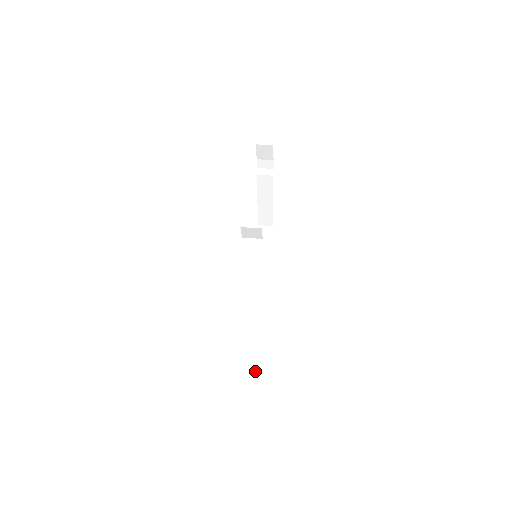
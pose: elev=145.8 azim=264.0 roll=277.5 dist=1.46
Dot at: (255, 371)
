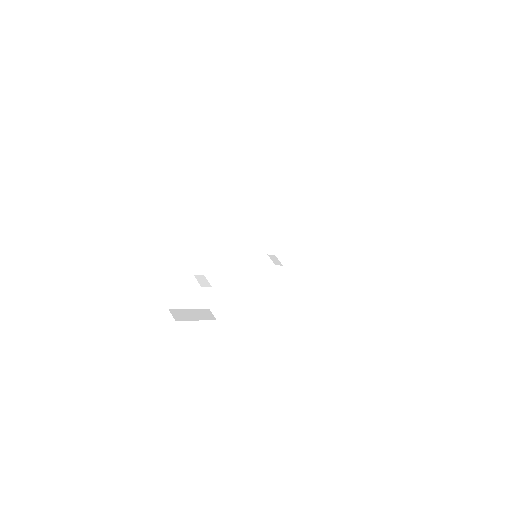
Dot at: (223, 312)
